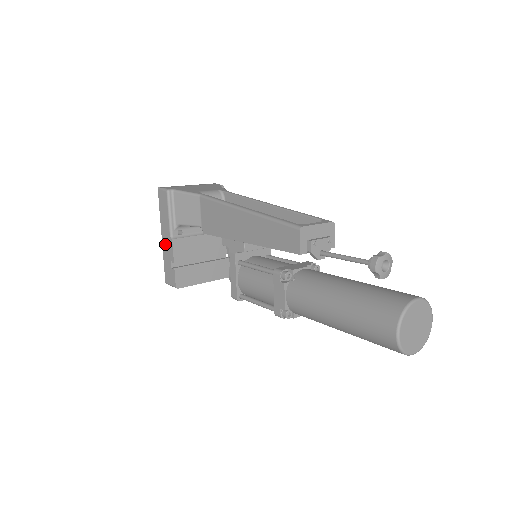
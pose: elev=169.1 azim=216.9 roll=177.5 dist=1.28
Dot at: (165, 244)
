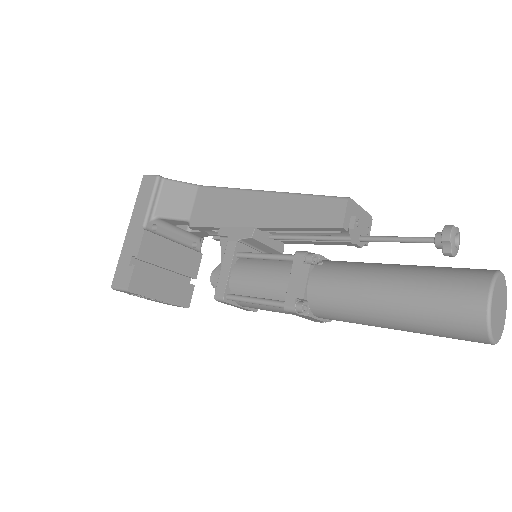
Dot at: (130, 237)
